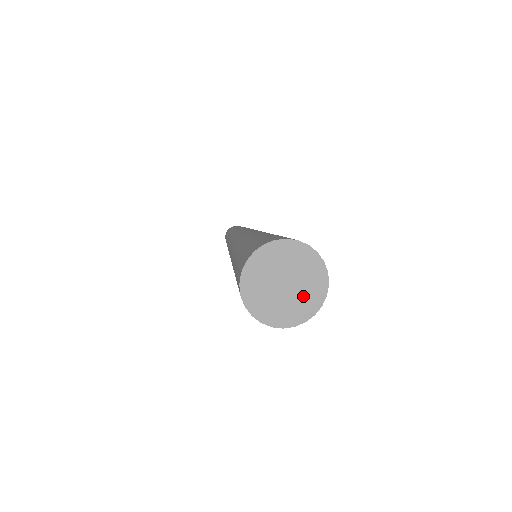
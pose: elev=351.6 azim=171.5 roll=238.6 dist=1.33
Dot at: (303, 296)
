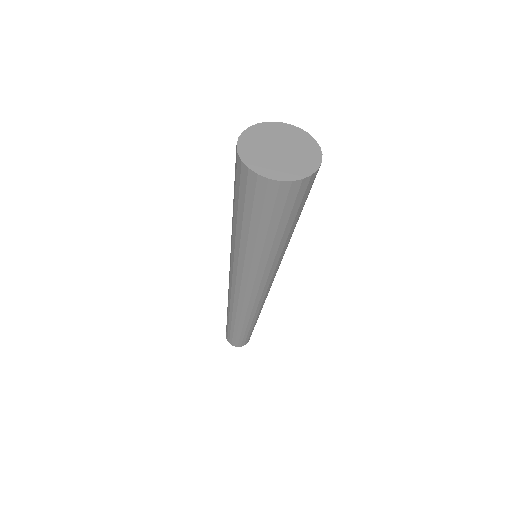
Dot at: (285, 165)
